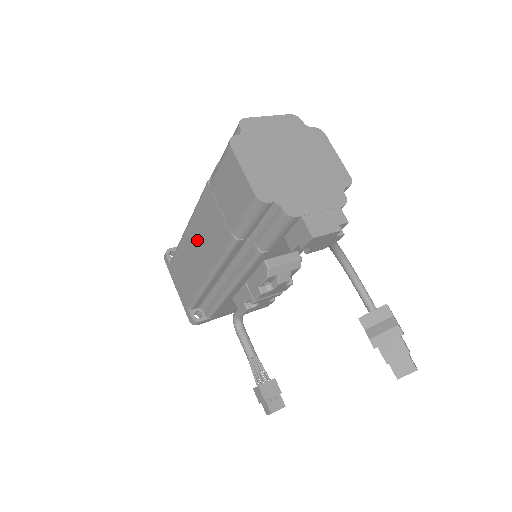
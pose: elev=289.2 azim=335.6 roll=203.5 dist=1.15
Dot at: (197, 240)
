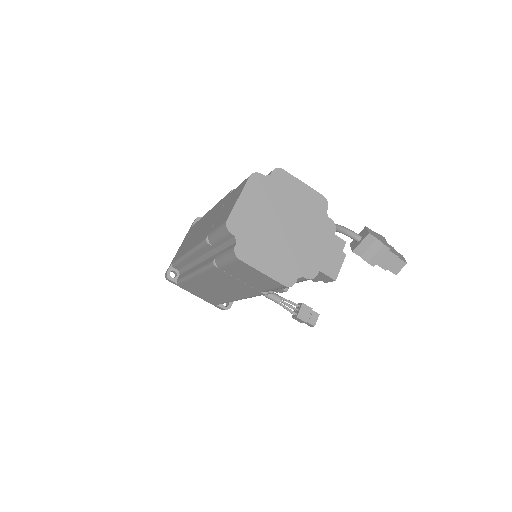
Dot at: (213, 284)
